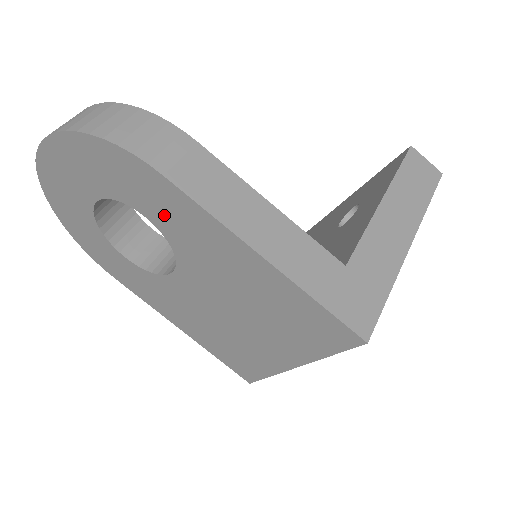
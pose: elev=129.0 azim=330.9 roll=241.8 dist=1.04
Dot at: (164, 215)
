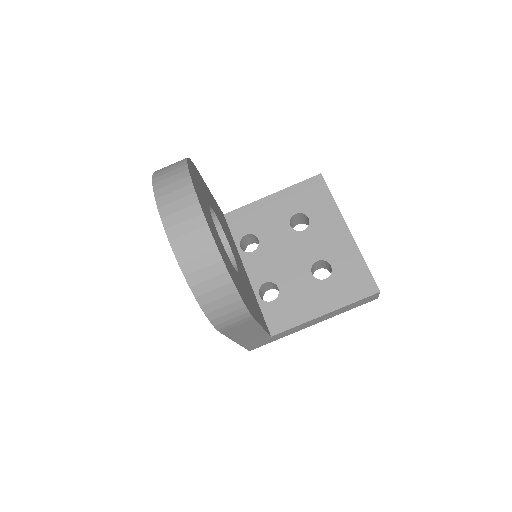
Dot at: occluded
